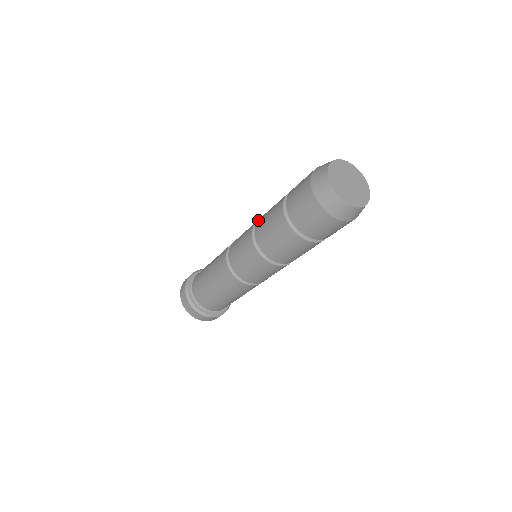
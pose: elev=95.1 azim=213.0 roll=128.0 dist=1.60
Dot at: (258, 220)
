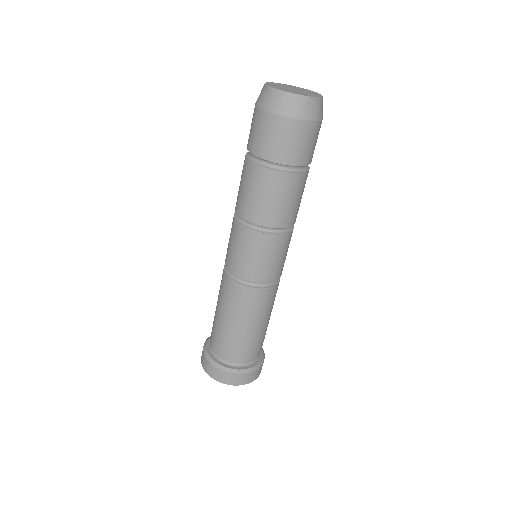
Dot at: (235, 209)
